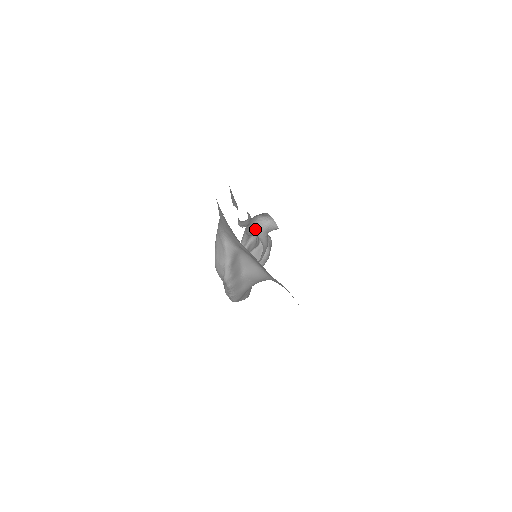
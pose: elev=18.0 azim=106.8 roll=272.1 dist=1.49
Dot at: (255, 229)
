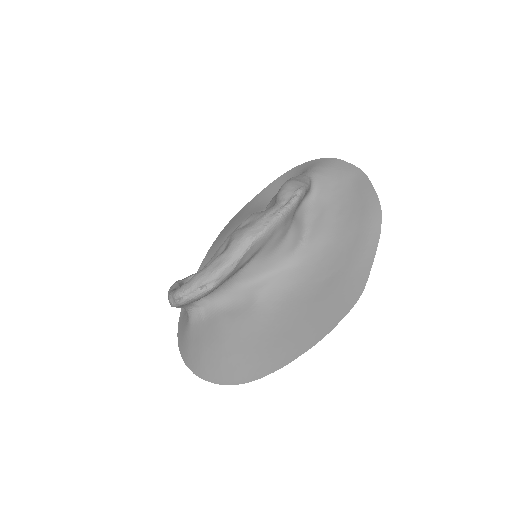
Dot at: occluded
